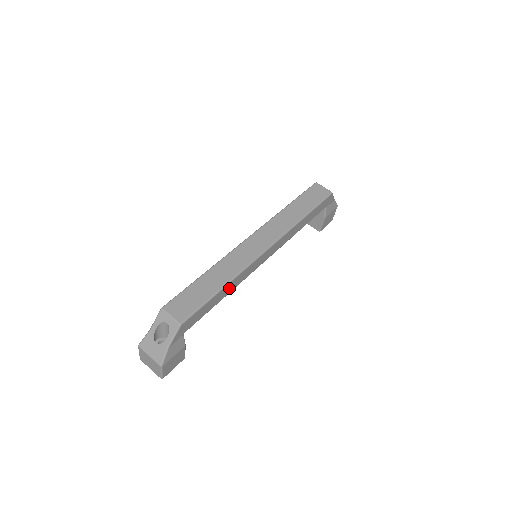
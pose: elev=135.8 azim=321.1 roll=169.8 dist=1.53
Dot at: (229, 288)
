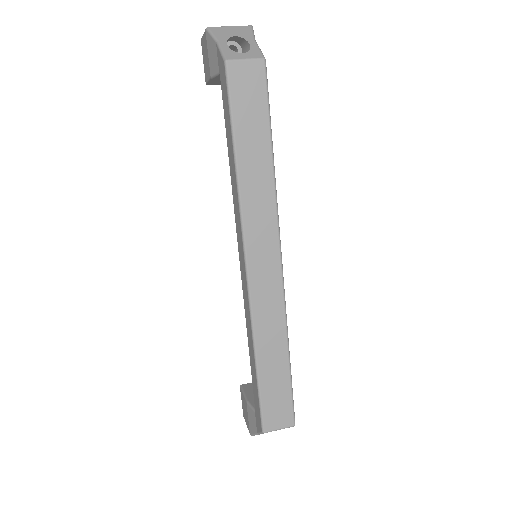
Dot at: occluded
